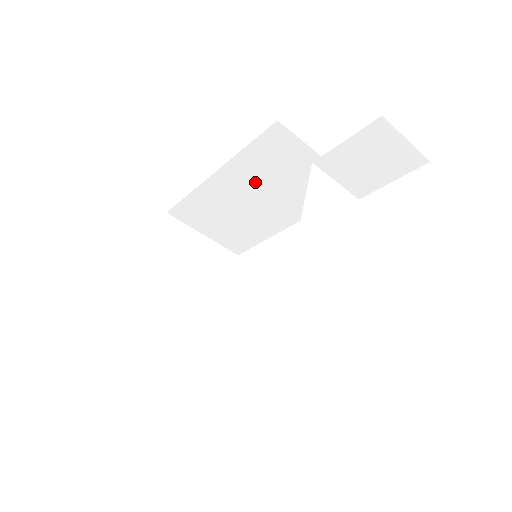
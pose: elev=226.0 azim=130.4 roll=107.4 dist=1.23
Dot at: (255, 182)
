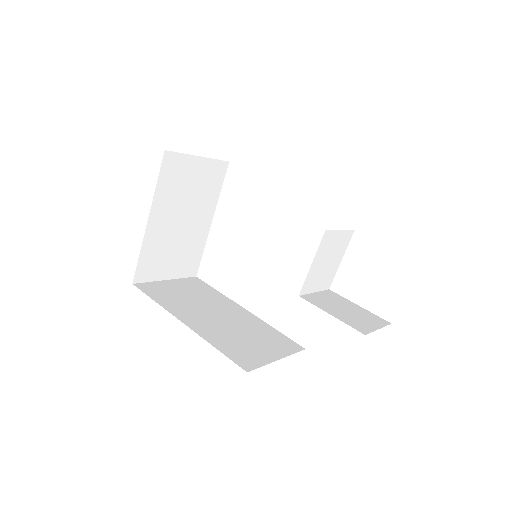
Dot at: occluded
